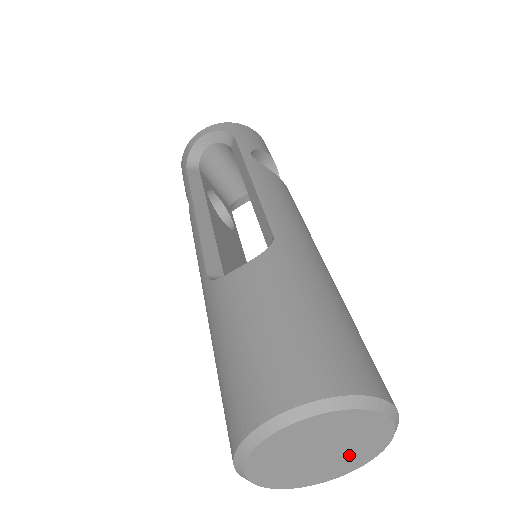
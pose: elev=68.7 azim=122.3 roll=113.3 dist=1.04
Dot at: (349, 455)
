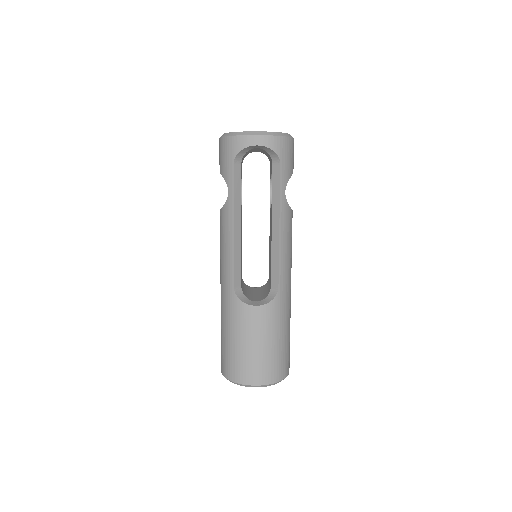
Dot at: occluded
